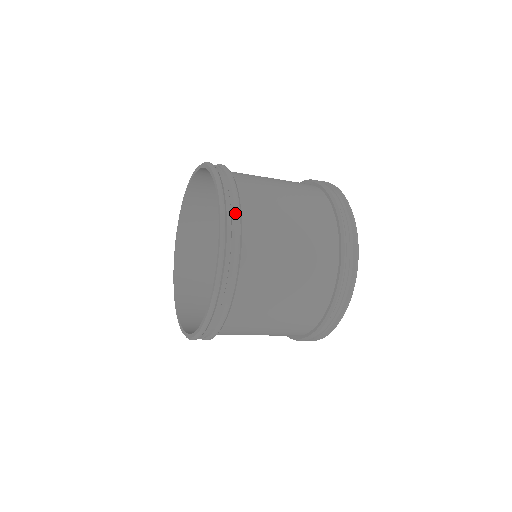
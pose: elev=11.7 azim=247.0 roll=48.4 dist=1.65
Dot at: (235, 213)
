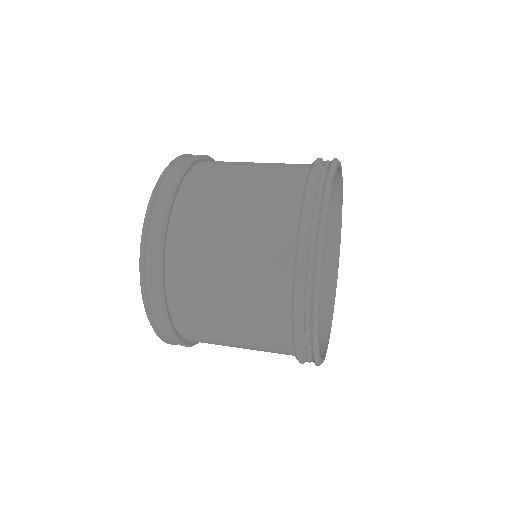
Dot at: (176, 175)
